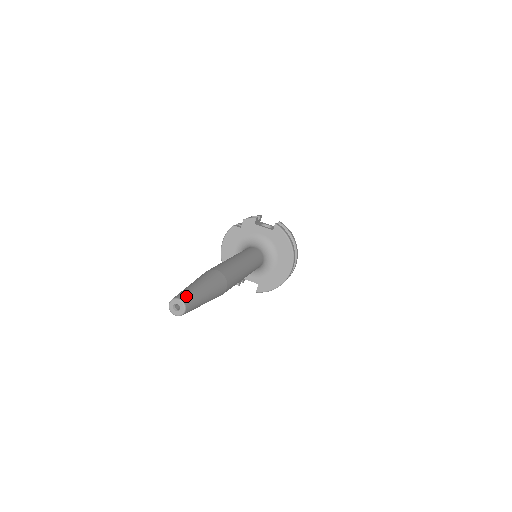
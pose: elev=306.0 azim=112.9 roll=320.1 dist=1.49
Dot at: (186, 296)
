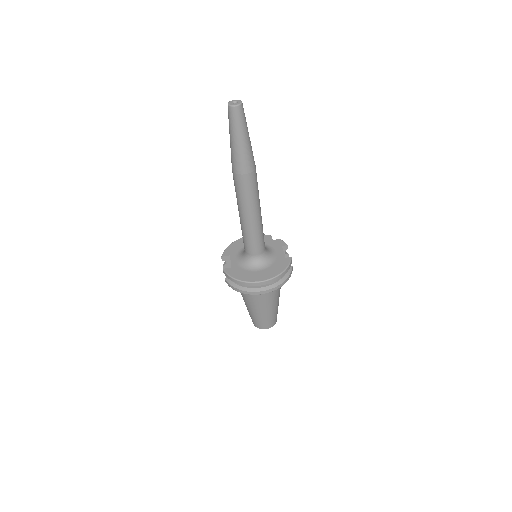
Dot at: occluded
